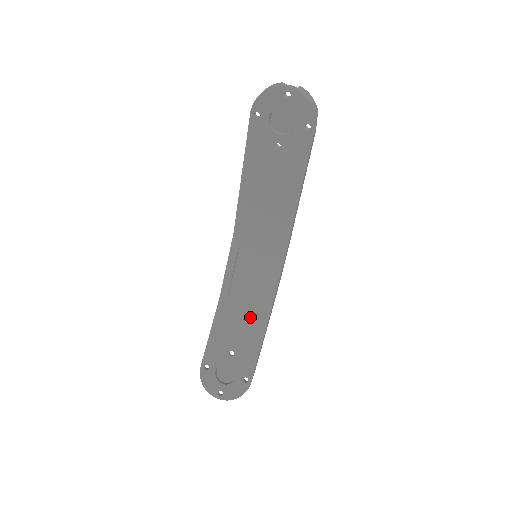
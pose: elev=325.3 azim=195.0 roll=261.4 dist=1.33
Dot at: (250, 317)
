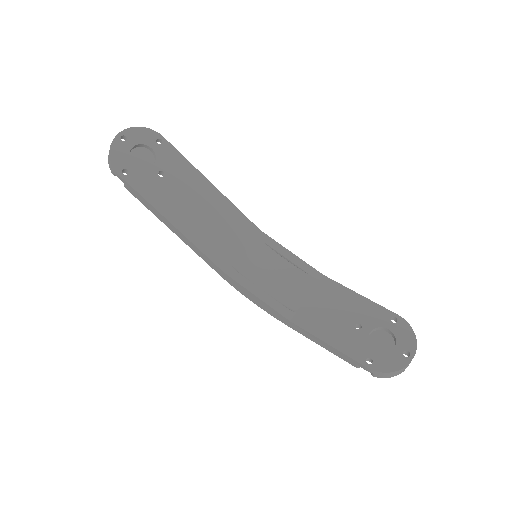
Dot at: (321, 295)
